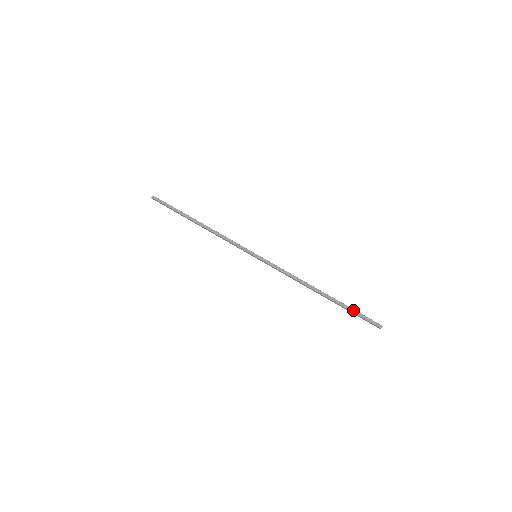
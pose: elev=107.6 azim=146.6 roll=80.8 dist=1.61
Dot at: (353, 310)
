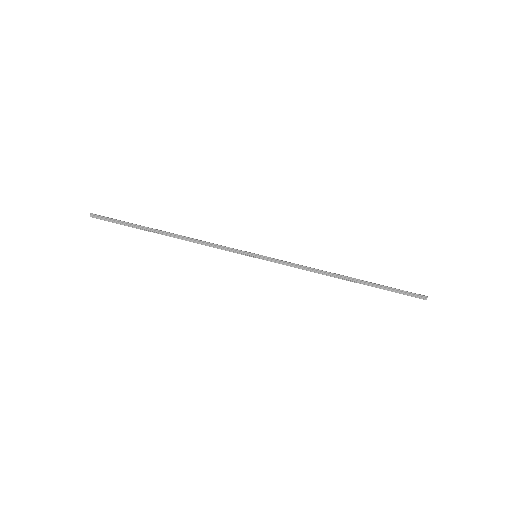
Dot at: (390, 289)
